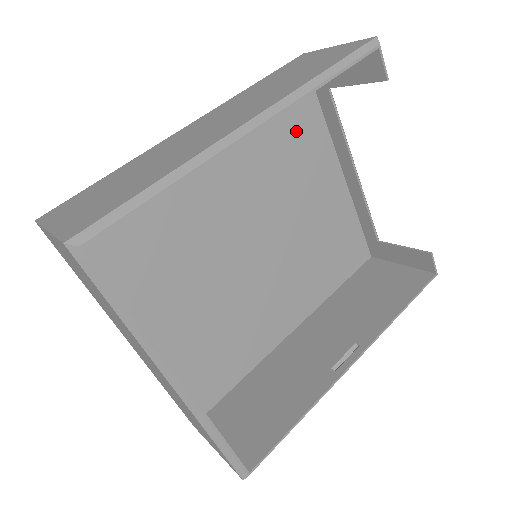
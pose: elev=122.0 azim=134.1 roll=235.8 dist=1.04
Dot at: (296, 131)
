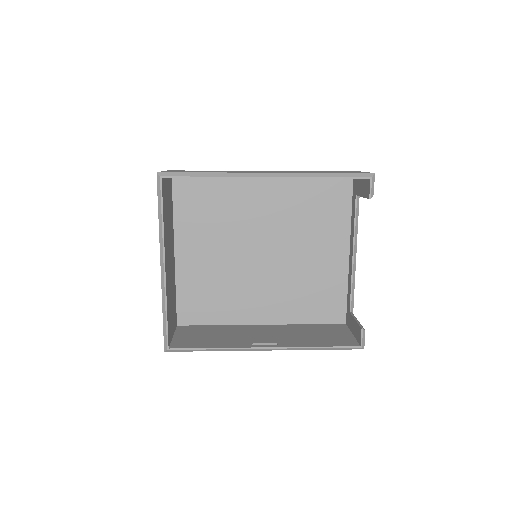
Dot at: (327, 209)
